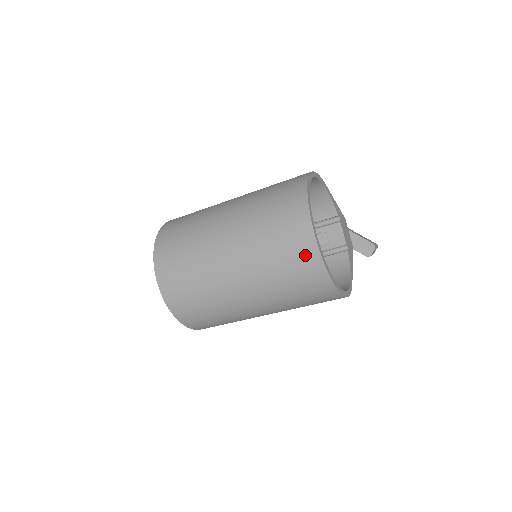
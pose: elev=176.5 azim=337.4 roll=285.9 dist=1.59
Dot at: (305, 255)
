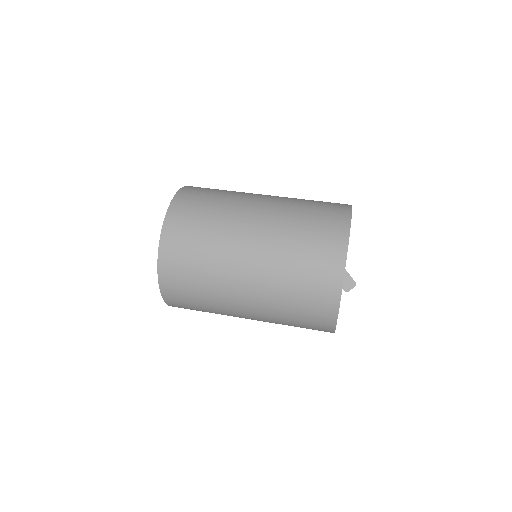
Dot at: (326, 287)
